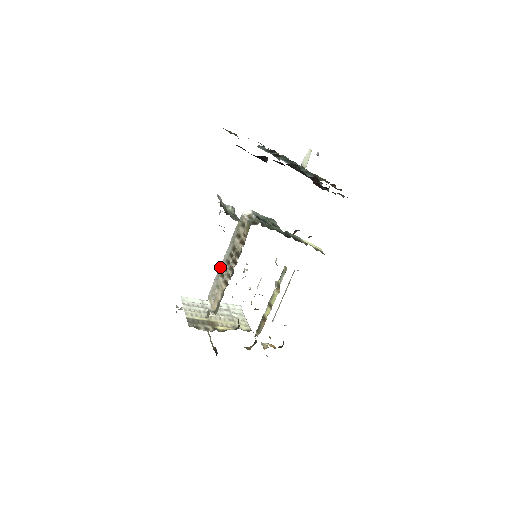
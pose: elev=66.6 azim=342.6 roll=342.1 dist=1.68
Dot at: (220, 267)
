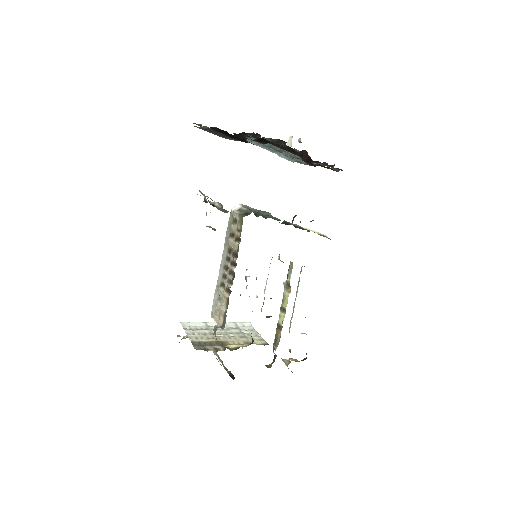
Dot at: (218, 276)
